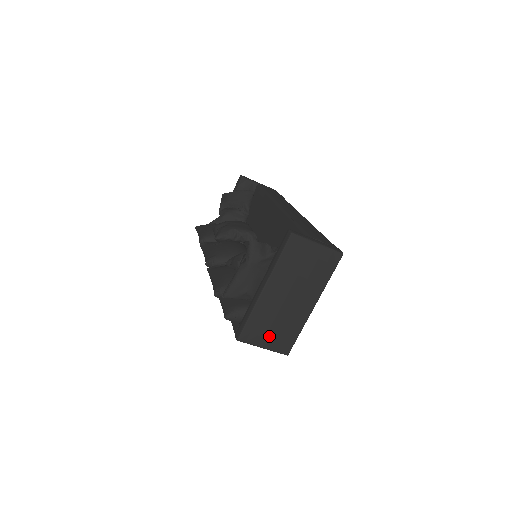
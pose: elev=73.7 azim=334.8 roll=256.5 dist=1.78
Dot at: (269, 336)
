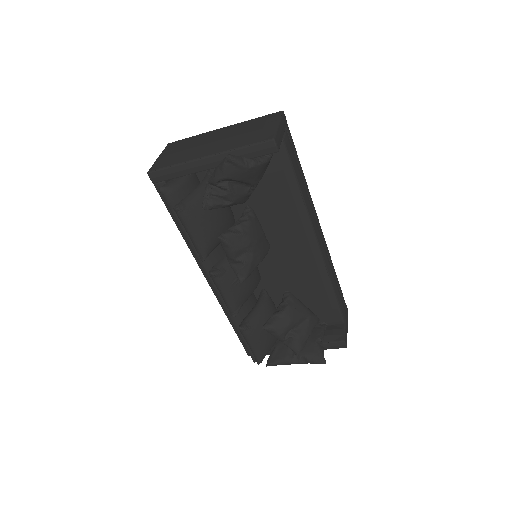
Dot at: occluded
